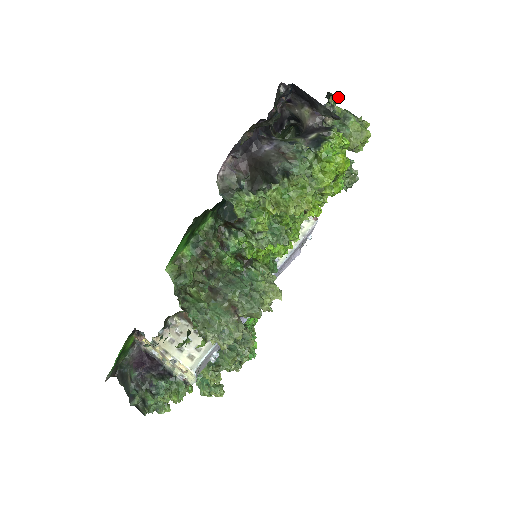
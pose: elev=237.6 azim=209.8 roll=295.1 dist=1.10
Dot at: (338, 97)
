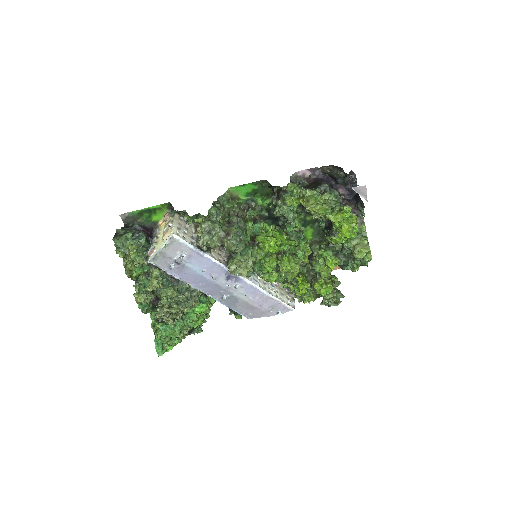
Dot at: occluded
